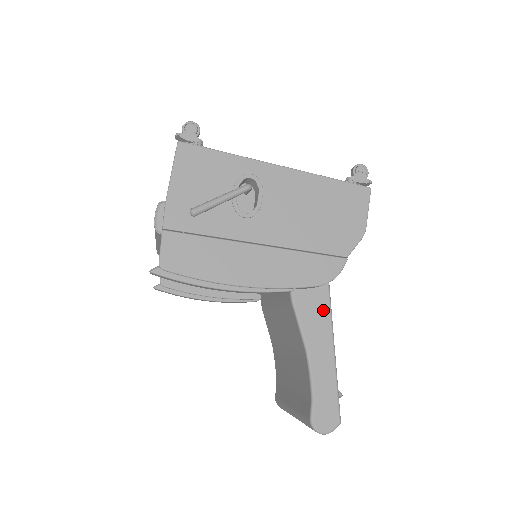
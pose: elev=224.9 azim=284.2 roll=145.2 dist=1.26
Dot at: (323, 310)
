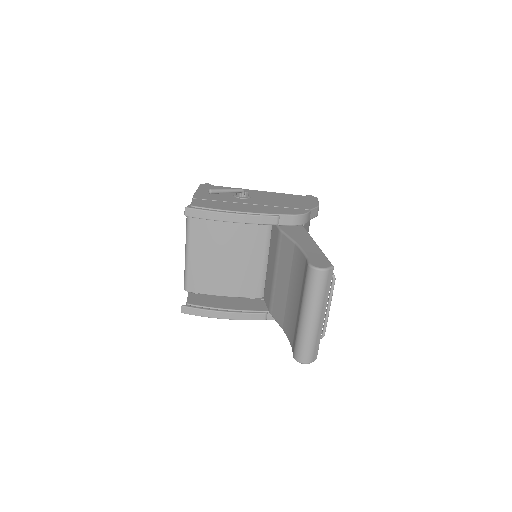
Dot at: (303, 233)
